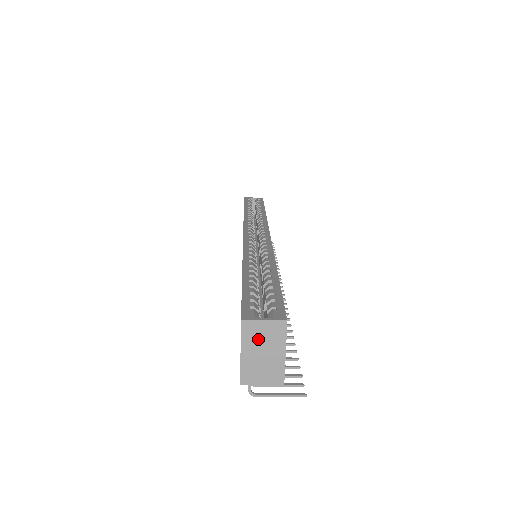
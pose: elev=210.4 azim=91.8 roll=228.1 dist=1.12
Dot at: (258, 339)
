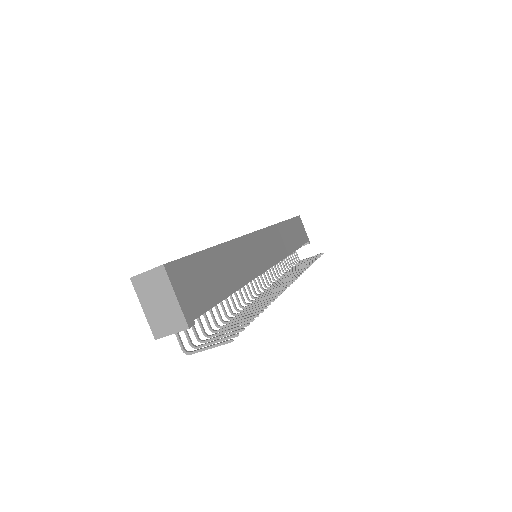
Dot at: (149, 291)
